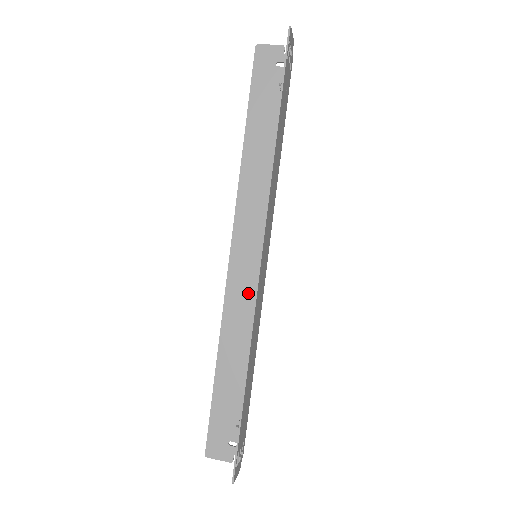
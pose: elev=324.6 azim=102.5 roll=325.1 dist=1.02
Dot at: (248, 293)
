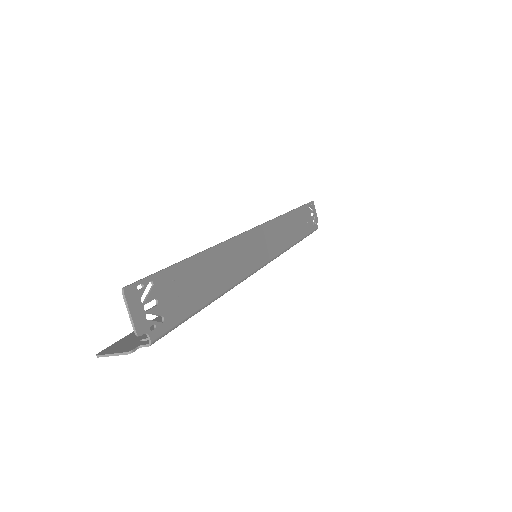
Dot at: occluded
